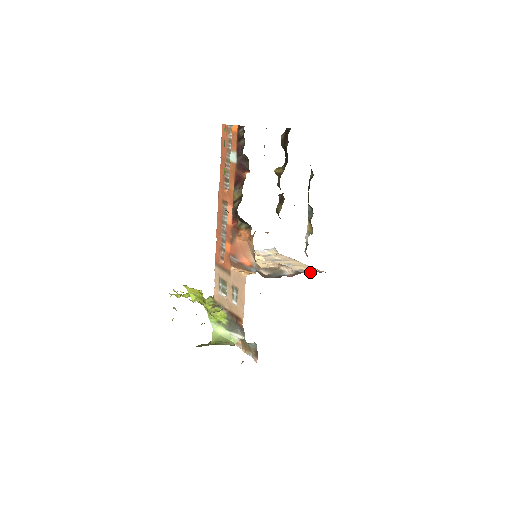
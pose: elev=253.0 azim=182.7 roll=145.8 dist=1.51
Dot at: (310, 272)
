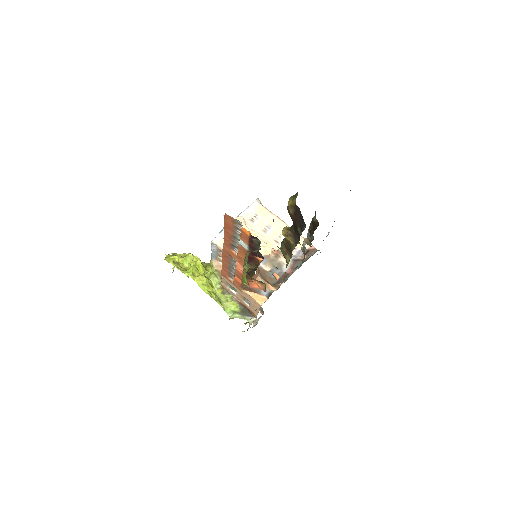
Dot at: occluded
